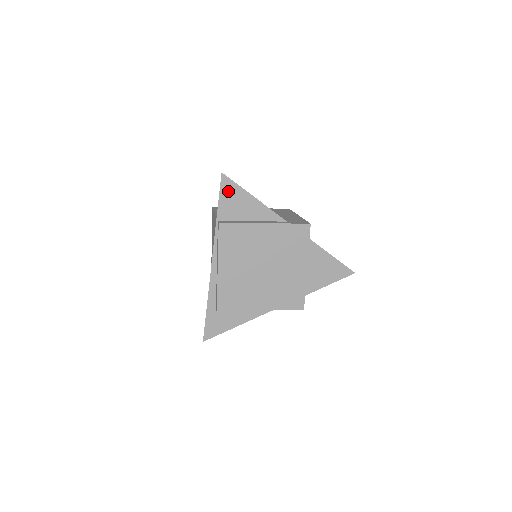
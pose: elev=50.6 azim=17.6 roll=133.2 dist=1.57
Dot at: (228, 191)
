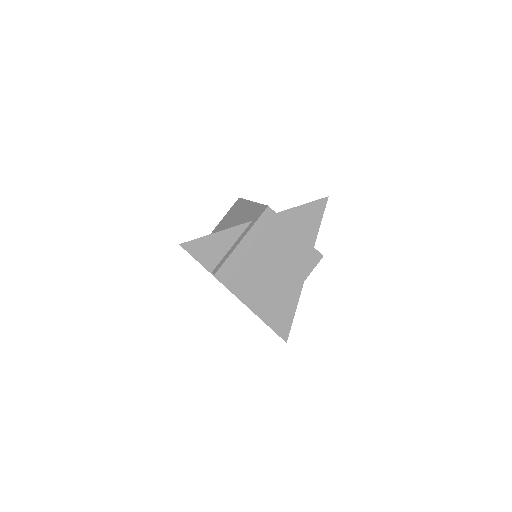
Dot at: (196, 249)
